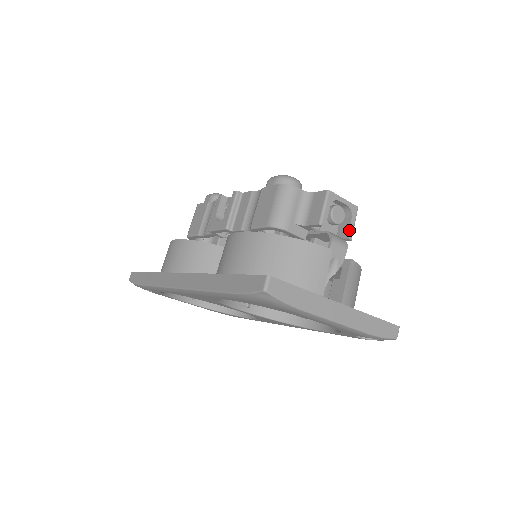
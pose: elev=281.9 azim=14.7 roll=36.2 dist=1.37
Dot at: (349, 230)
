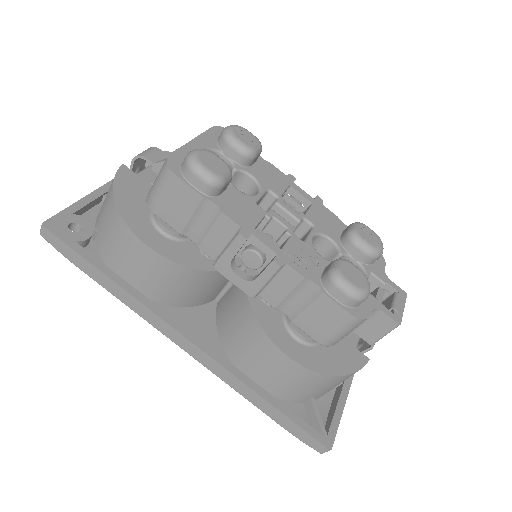
Dot at: occluded
